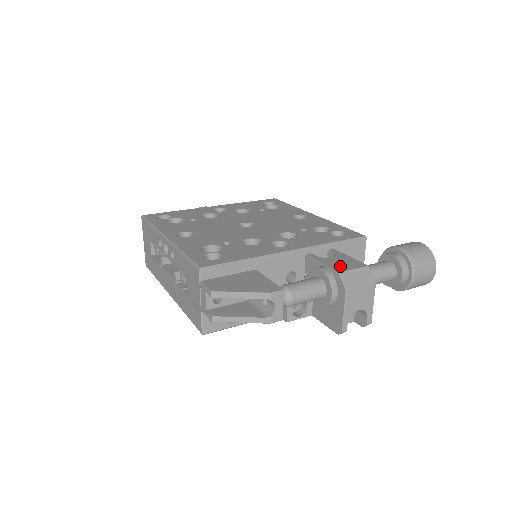
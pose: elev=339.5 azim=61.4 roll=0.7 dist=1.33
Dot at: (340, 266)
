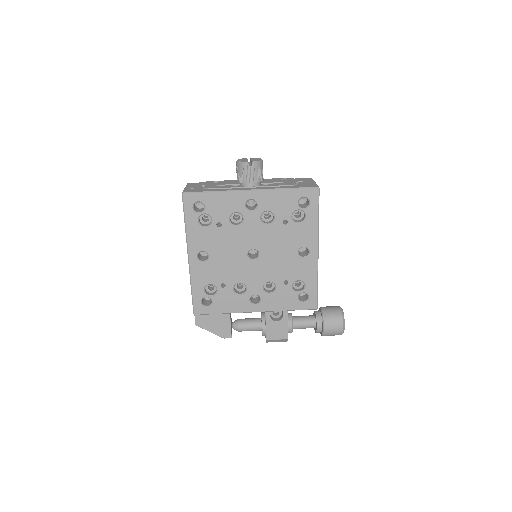
Dot at: (273, 334)
